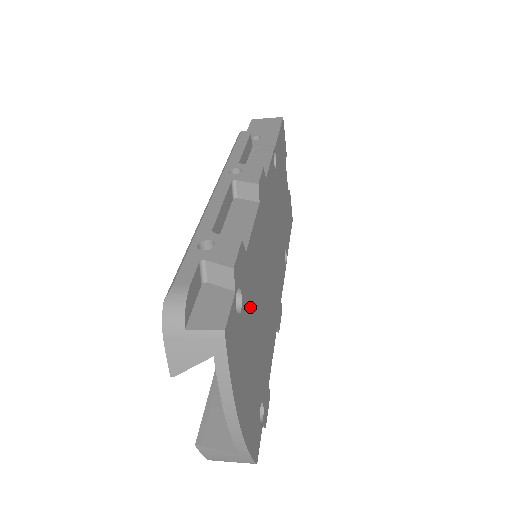
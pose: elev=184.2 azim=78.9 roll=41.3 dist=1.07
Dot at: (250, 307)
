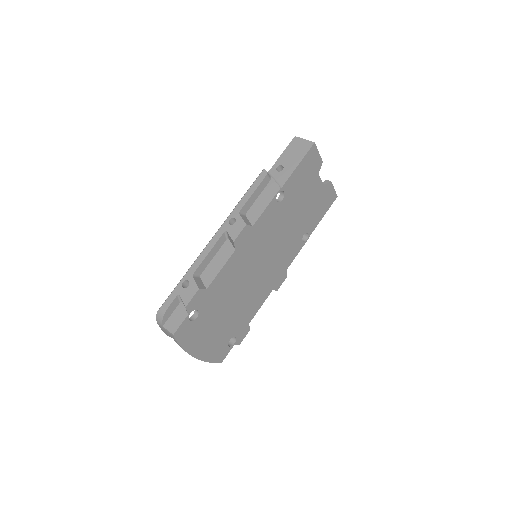
Dot at: (213, 308)
